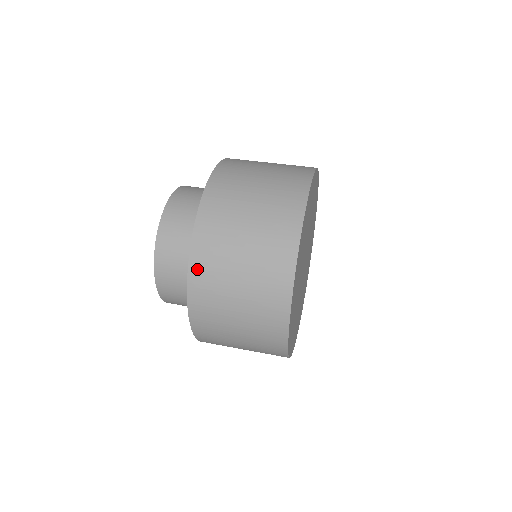
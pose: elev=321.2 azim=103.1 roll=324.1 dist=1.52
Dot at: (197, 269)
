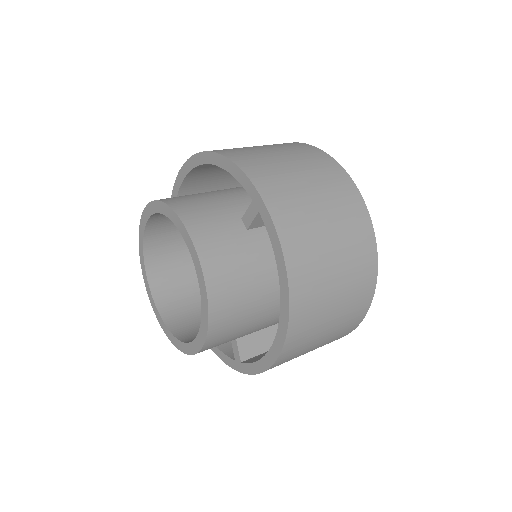
Dot at: (244, 162)
